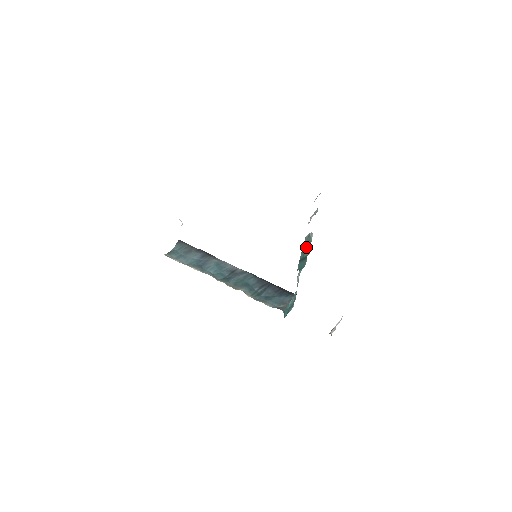
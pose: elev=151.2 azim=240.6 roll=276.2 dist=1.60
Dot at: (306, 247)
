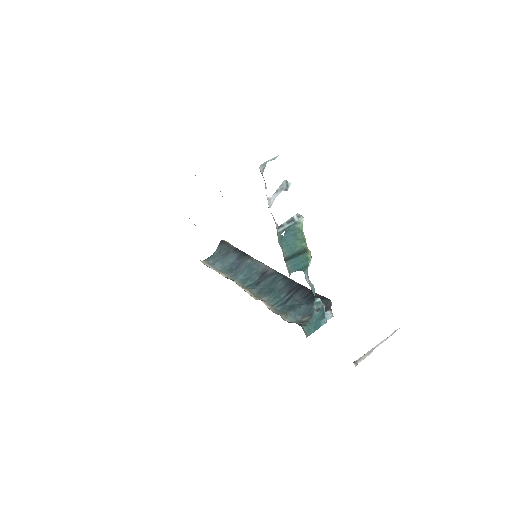
Dot at: (293, 238)
